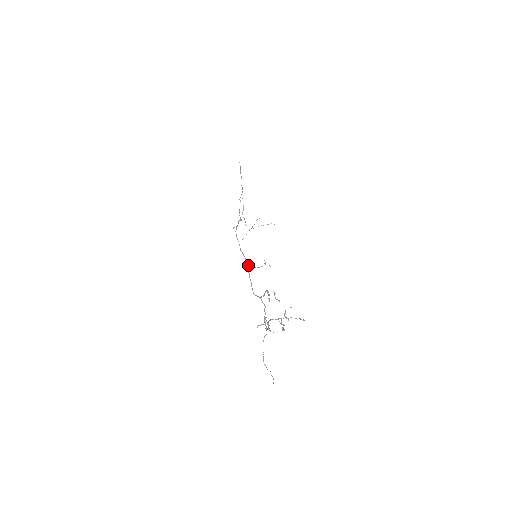
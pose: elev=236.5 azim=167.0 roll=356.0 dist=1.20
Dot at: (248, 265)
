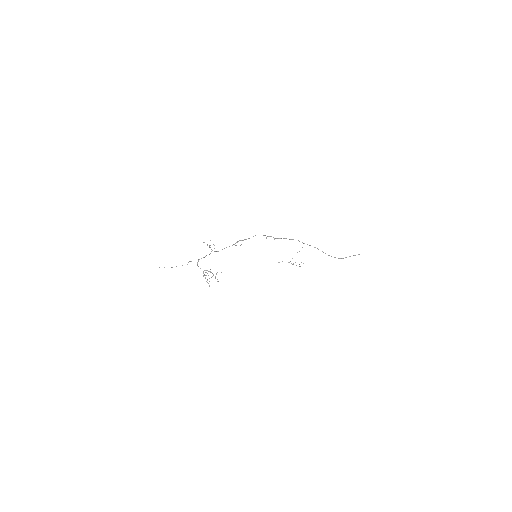
Dot at: (235, 243)
